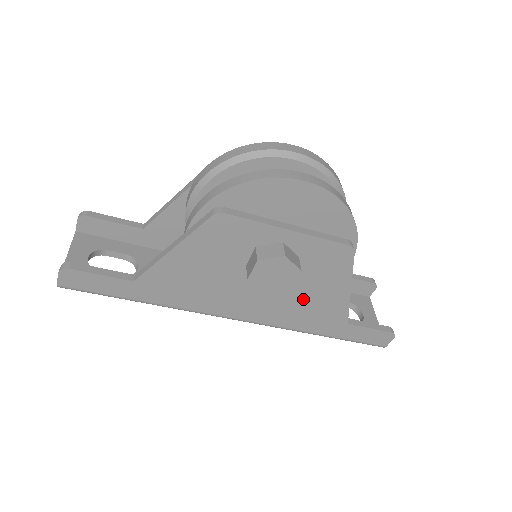
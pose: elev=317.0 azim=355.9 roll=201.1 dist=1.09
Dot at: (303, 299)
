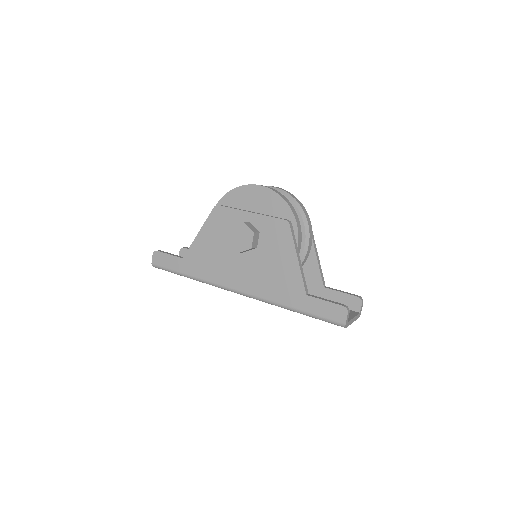
Dot at: (271, 269)
